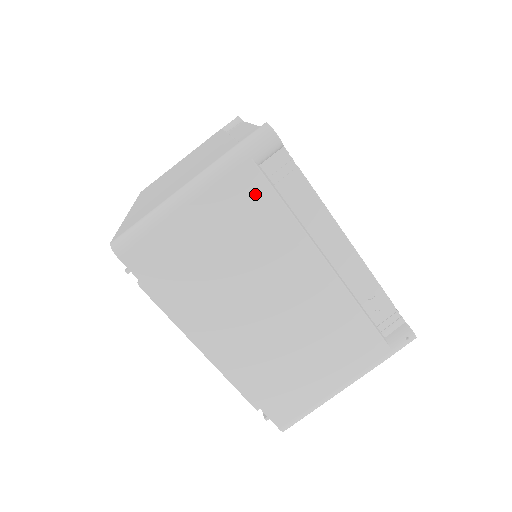
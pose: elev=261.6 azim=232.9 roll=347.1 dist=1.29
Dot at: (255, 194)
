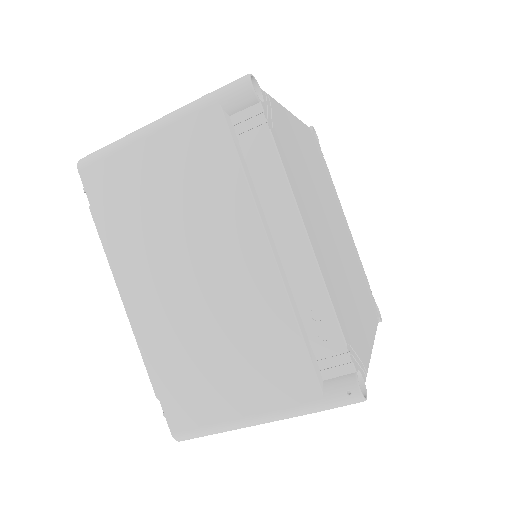
Dot at: (213, 143)
